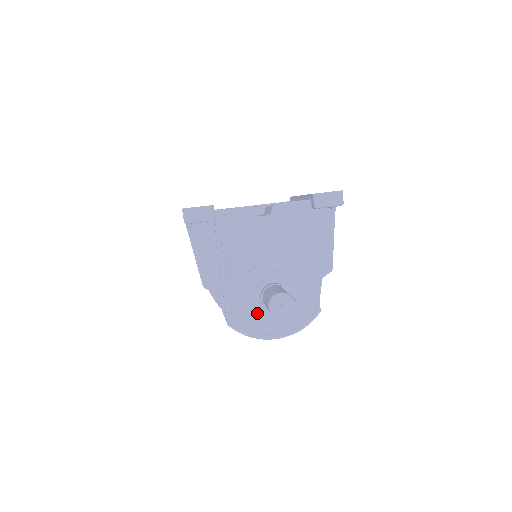
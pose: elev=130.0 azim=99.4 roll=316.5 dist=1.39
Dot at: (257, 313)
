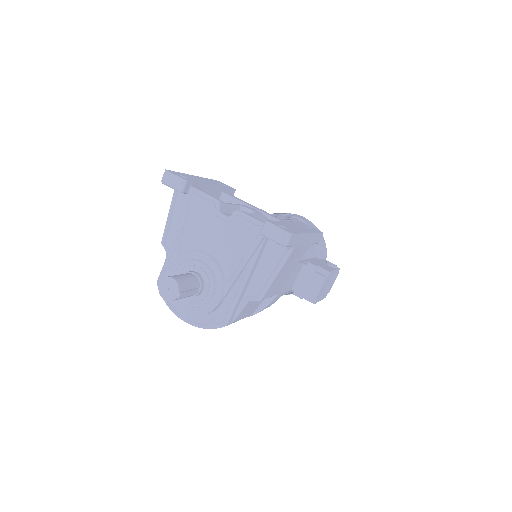
Dot at: occluded
